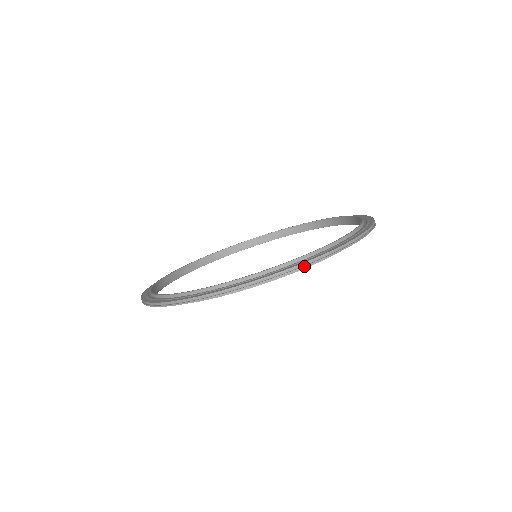
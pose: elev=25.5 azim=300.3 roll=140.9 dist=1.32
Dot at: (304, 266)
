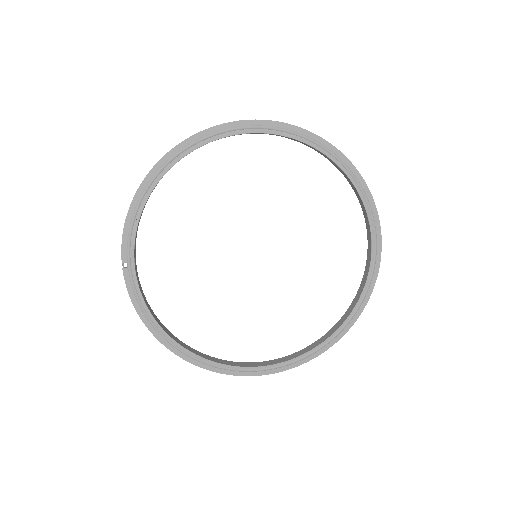
Dot at: (341, 337)
